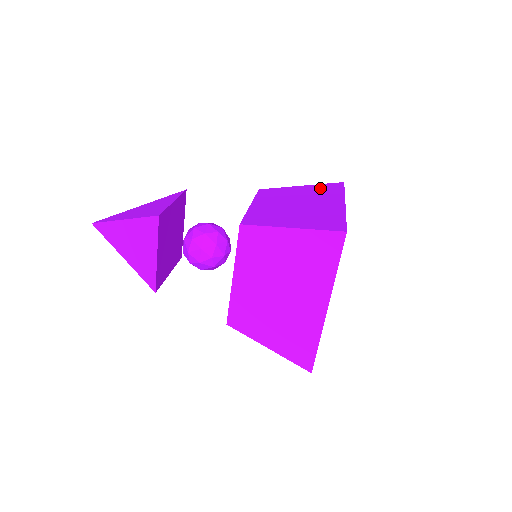
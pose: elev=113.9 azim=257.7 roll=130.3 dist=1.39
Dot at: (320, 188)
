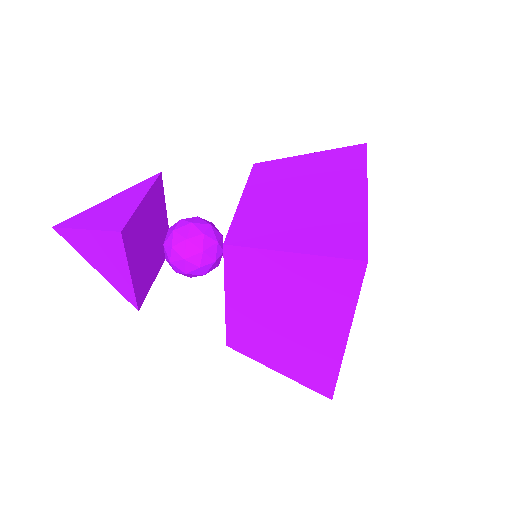
Dot at: (334, 158)
